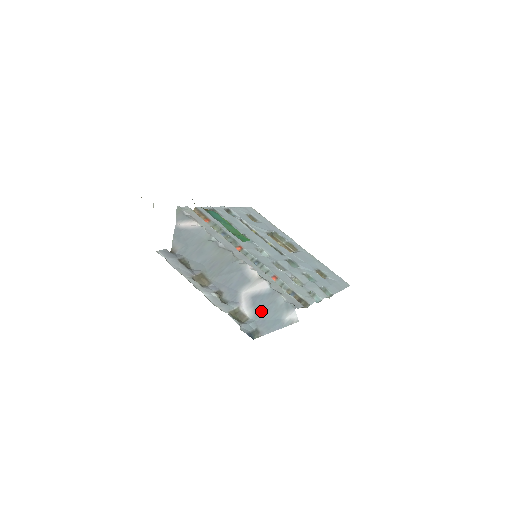
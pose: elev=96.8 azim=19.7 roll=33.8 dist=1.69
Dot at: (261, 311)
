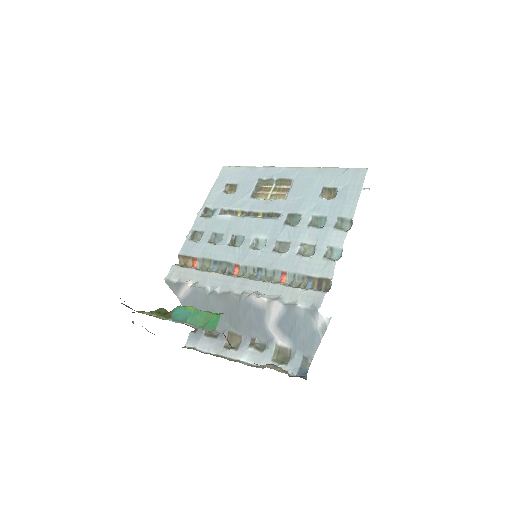
Dot at: (294, 335)
